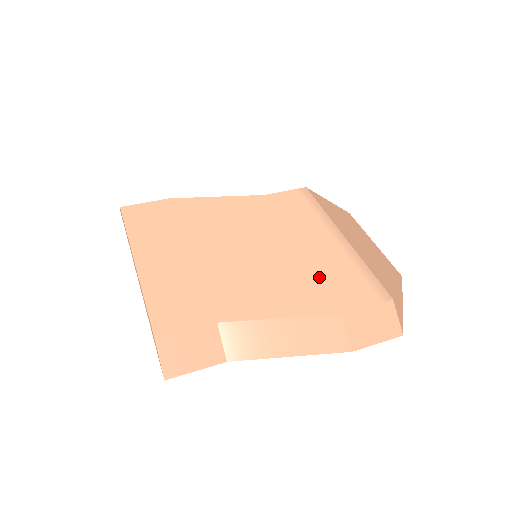
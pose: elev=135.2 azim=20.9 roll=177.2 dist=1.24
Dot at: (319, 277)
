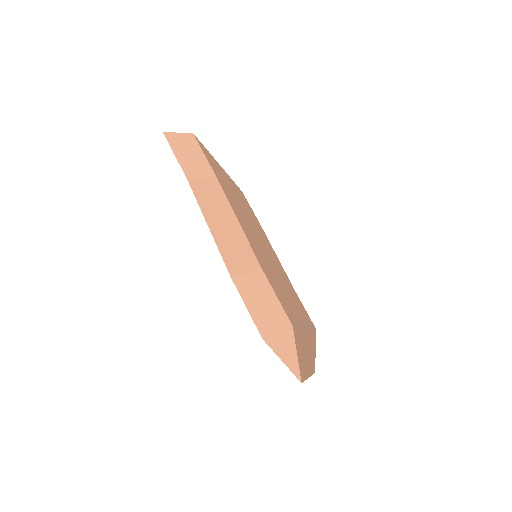
Dot at: (274, 277)
